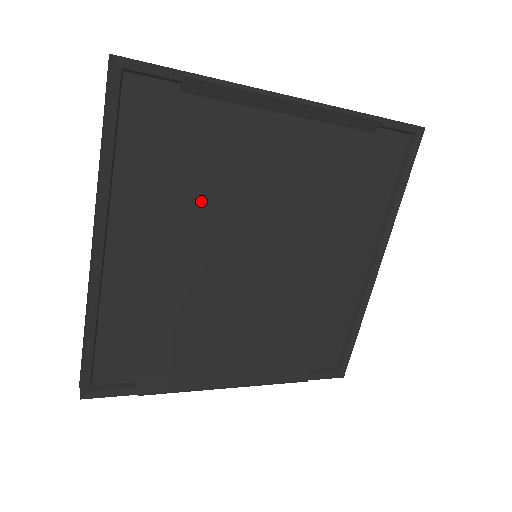
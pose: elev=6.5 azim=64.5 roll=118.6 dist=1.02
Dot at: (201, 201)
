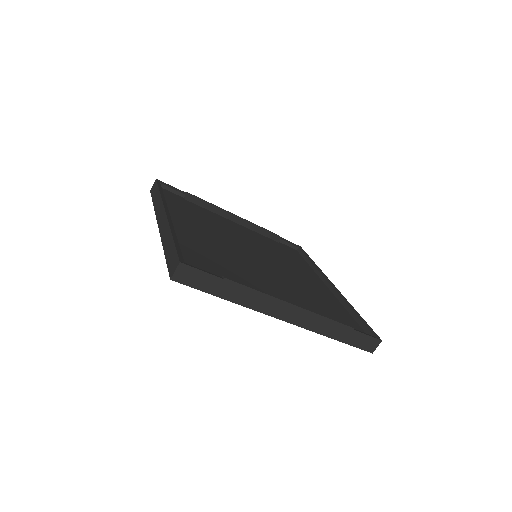
Dot at: (212, 227)
